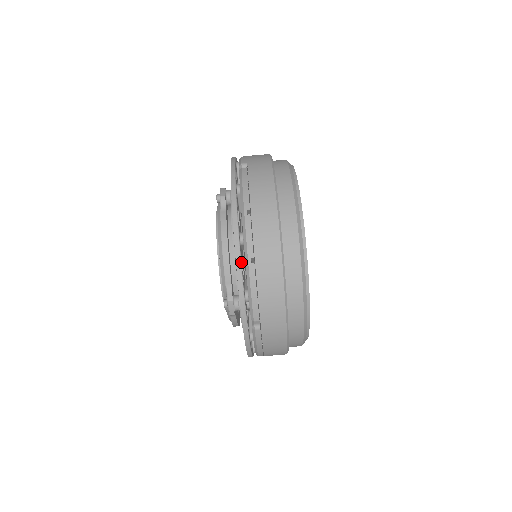
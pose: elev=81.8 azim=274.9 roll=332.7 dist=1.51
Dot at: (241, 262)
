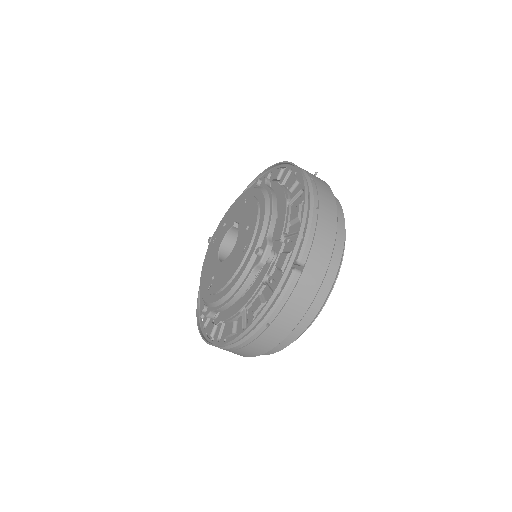
Dot at: (234, 342)
